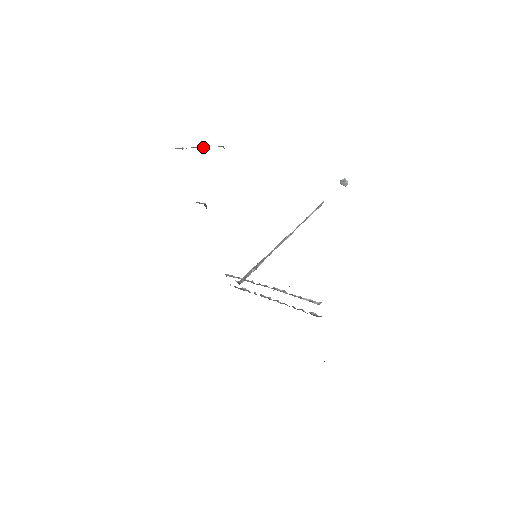
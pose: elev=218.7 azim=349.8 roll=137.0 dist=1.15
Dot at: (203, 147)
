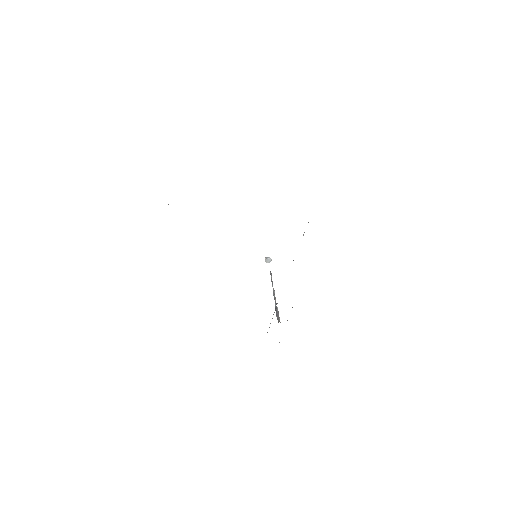
Dot at: occluded
